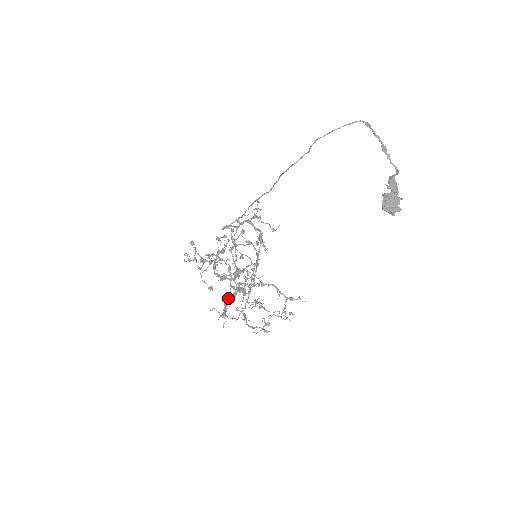
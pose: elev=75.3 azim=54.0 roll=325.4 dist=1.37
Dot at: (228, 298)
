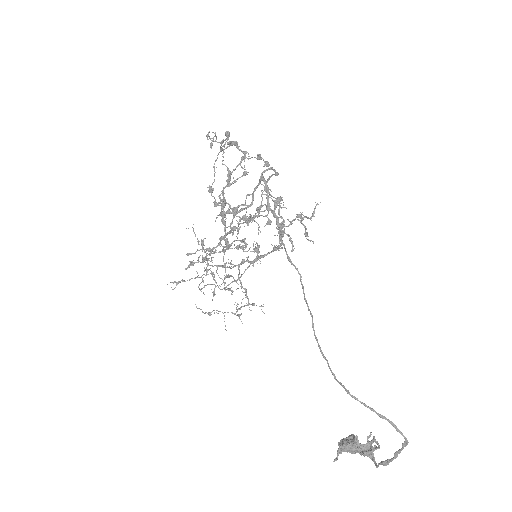
Dot at: (198, 261)
